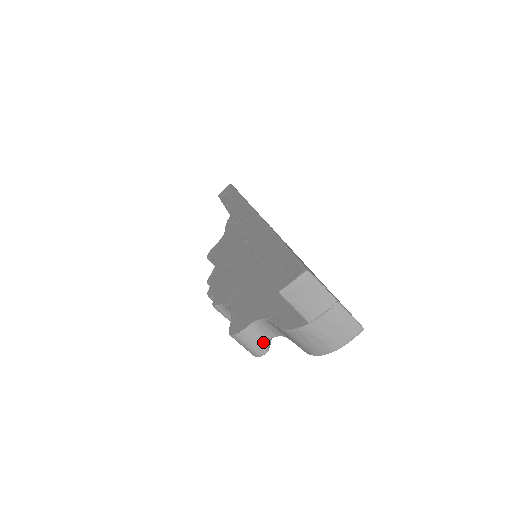
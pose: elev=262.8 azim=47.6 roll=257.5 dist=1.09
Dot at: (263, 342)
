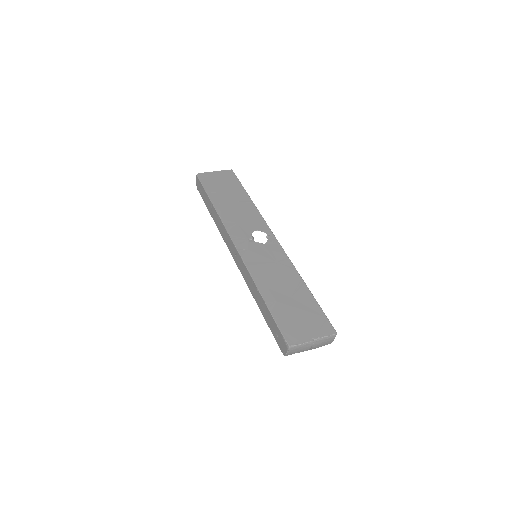
Dot at: occluded
